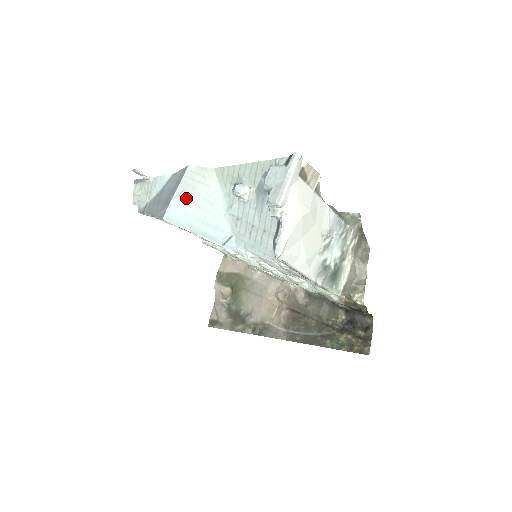
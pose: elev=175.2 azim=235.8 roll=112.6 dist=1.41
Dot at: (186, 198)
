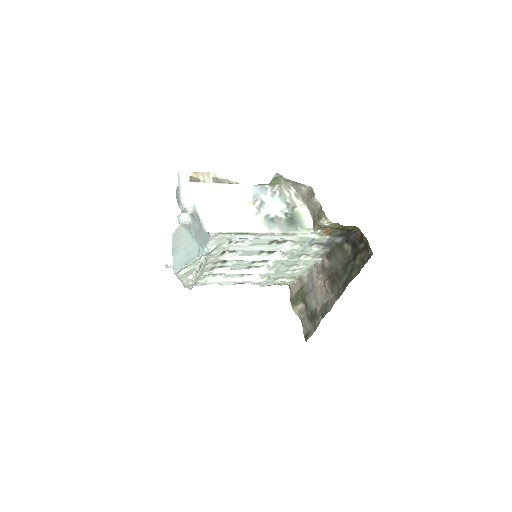
Dot at: (177, 252)
